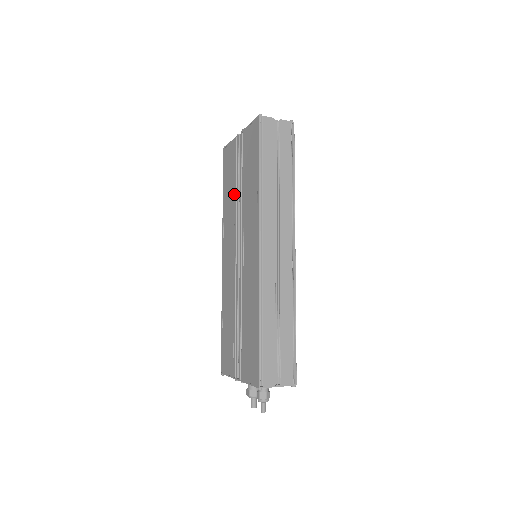
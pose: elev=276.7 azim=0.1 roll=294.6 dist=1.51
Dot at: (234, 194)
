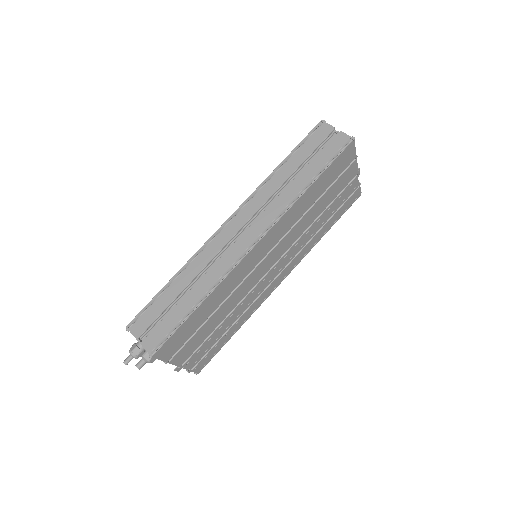
Dot at: occluded
